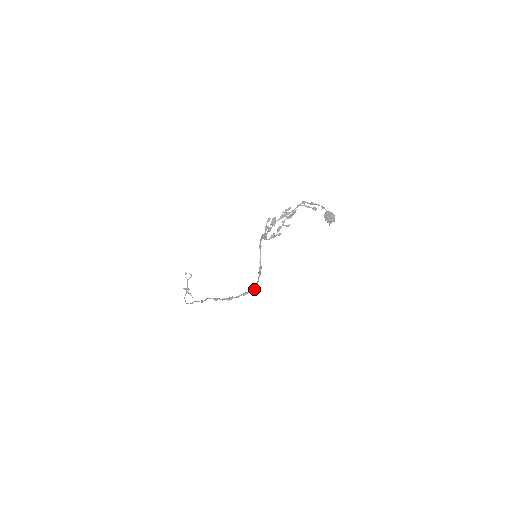
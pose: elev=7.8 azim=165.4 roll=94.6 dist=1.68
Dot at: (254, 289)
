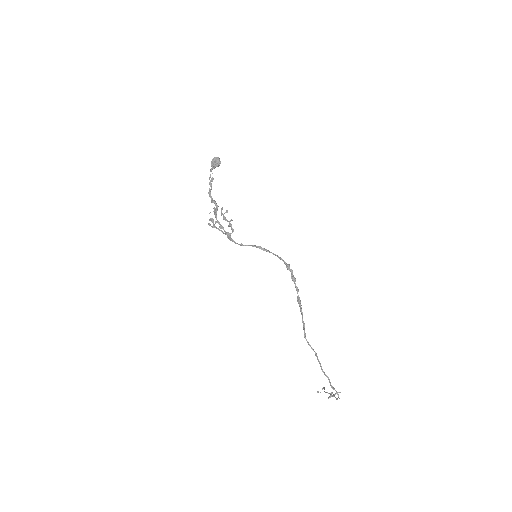
Dot at: (286, 264)
